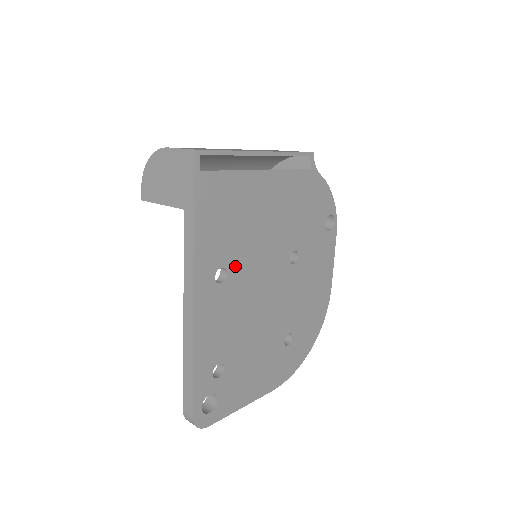
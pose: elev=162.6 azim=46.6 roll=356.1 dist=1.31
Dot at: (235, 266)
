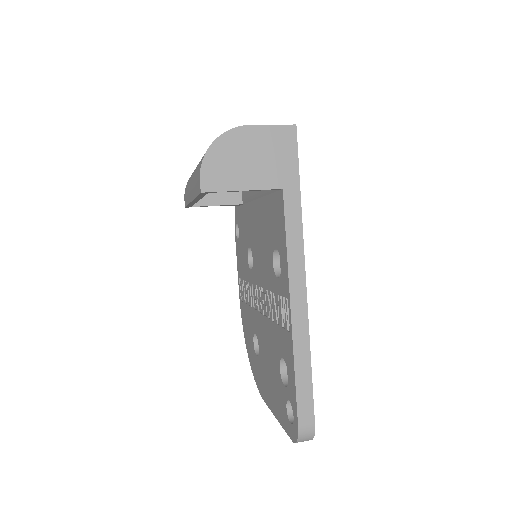
Dot at: occluded
